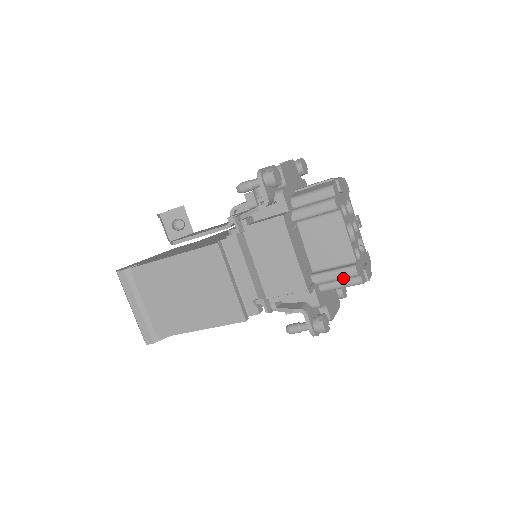
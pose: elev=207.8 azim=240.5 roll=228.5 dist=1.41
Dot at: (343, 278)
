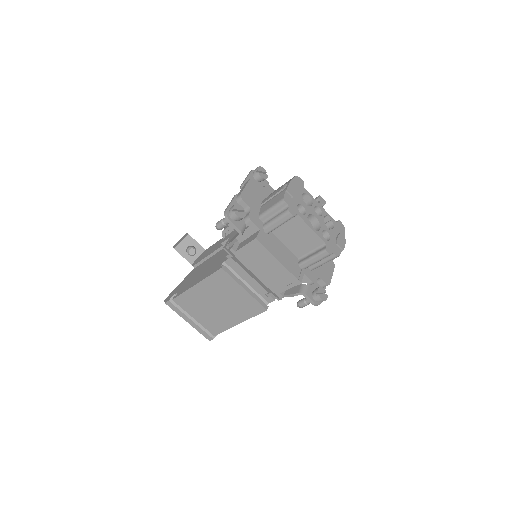
Dot at: (321, 259)
